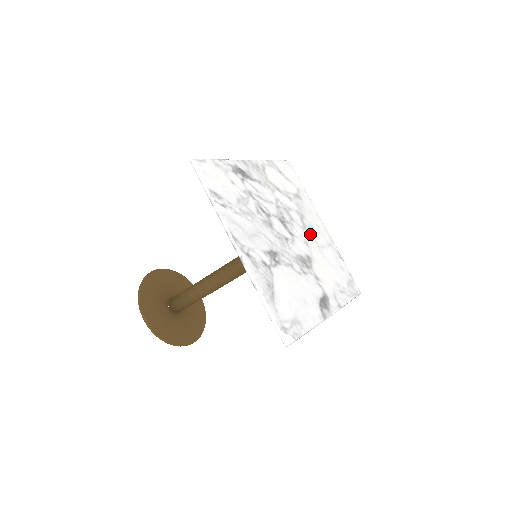
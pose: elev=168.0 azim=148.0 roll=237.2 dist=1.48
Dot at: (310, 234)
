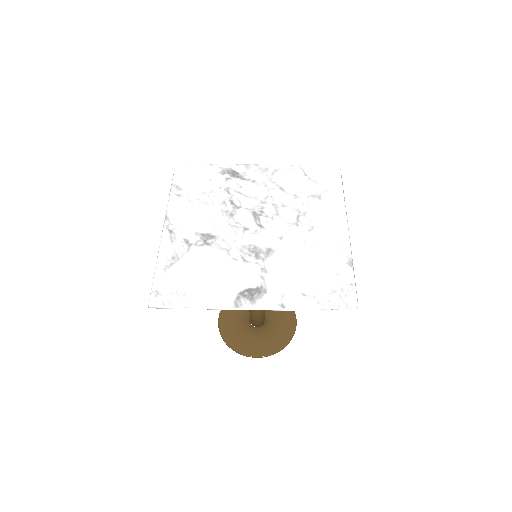
Dot at: (300, 231)
